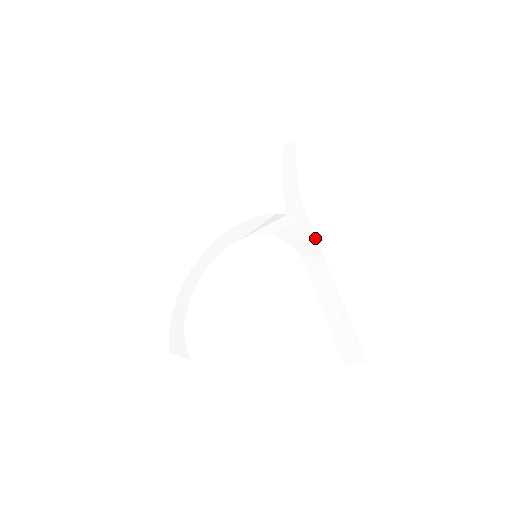
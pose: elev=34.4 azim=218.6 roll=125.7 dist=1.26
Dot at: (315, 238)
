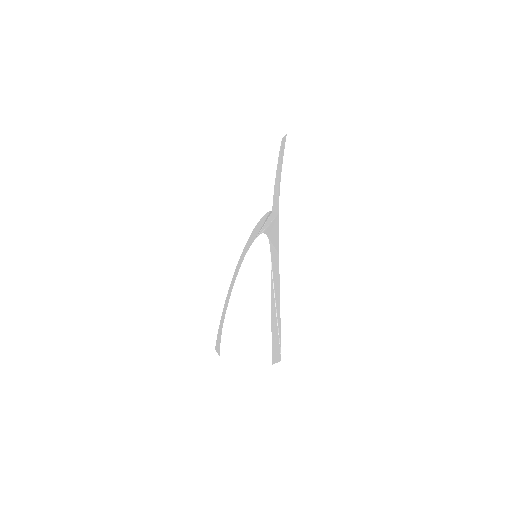
Dot at: (278, 234)
